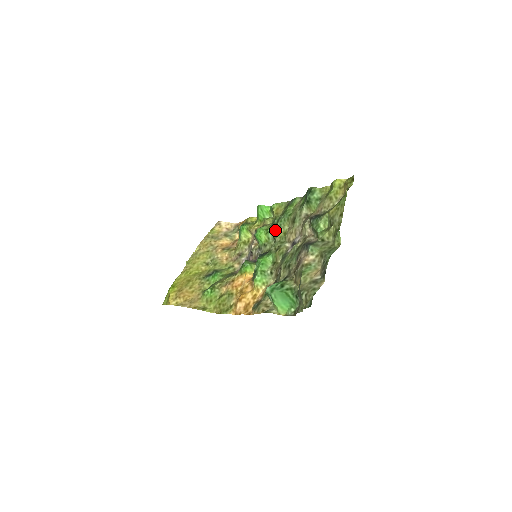
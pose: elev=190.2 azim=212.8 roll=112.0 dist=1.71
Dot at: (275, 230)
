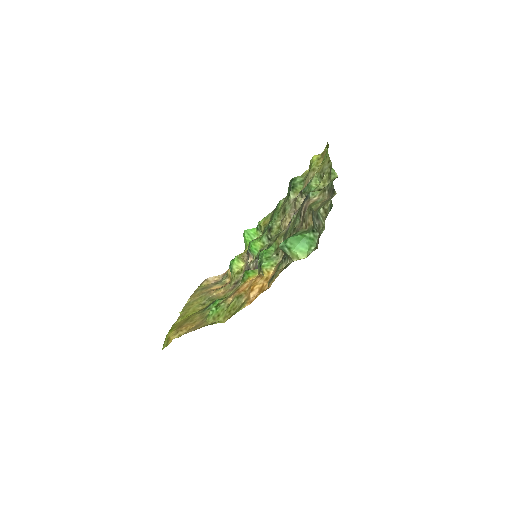
Dot at: (268, 232)
